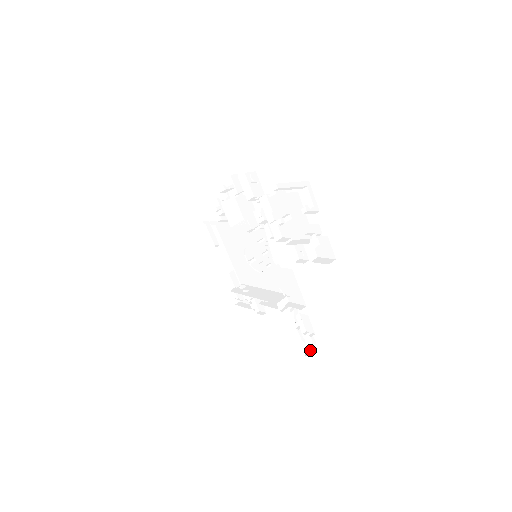
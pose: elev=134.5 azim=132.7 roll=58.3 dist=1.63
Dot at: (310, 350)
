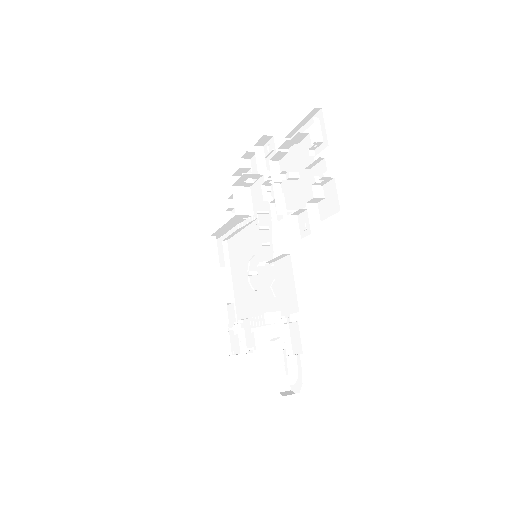
Dot at: (294, 393)
